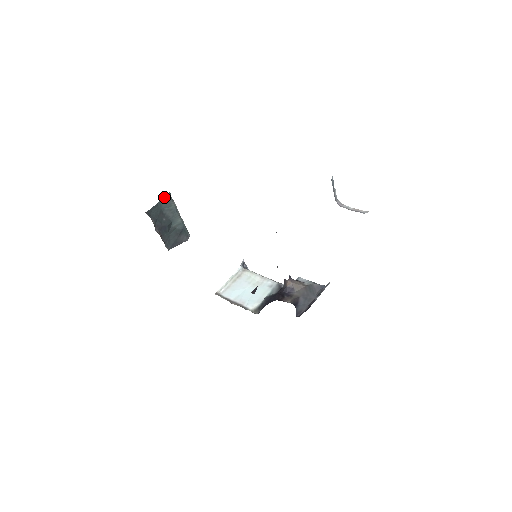
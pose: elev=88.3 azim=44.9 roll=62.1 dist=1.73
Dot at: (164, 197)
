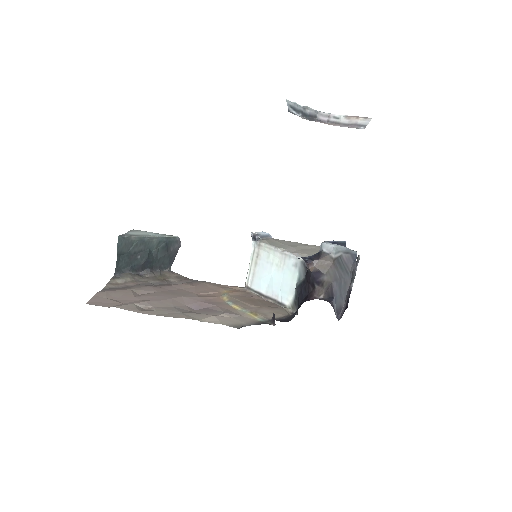
Dot at: (117, 245)
